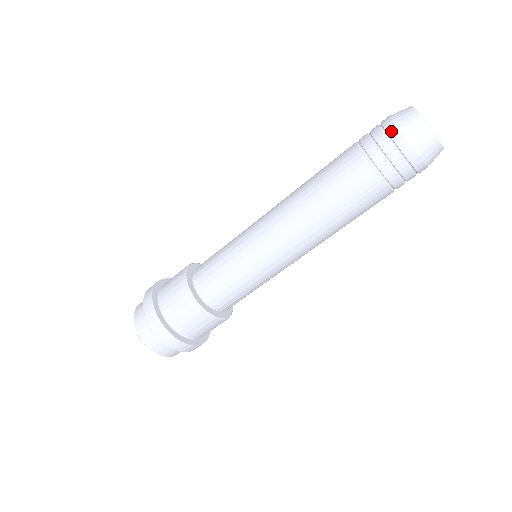
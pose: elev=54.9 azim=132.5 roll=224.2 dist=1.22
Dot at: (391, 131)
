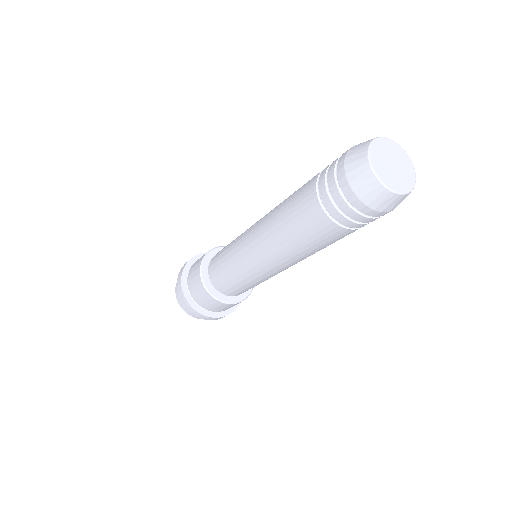
Dot at: (341, 182)
